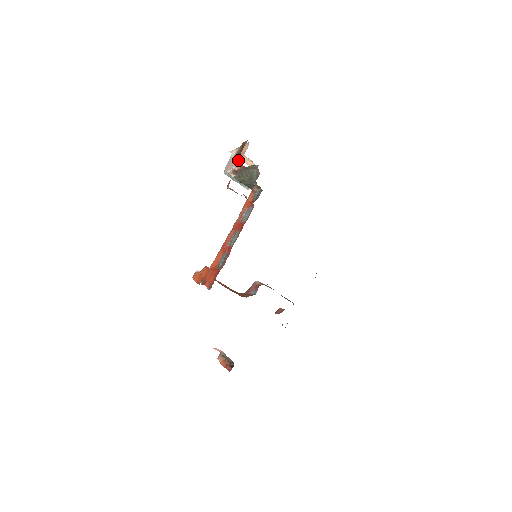
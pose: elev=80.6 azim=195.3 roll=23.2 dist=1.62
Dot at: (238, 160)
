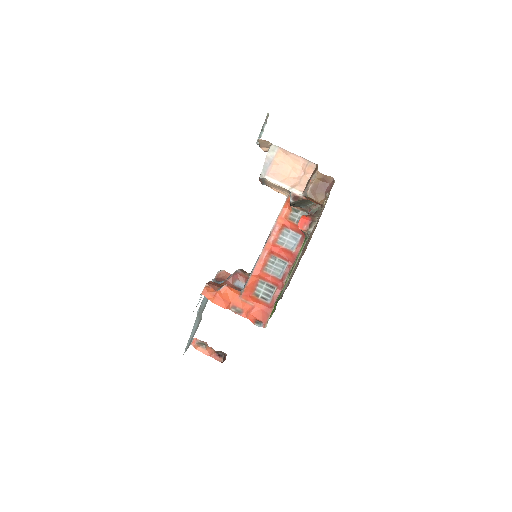
Dot at: (300, 182)
